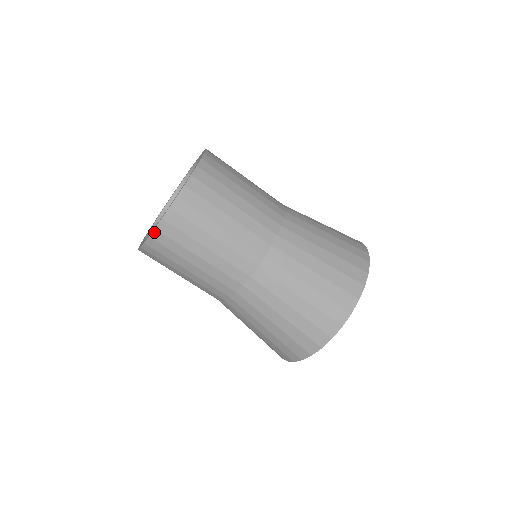
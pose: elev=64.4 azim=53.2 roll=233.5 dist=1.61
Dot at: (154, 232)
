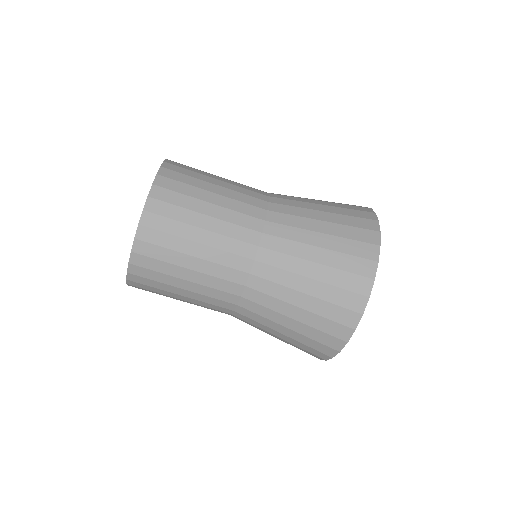
Dot at: (129, 267)
